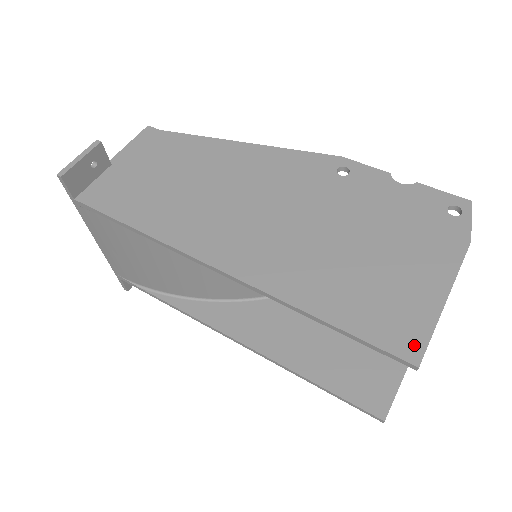
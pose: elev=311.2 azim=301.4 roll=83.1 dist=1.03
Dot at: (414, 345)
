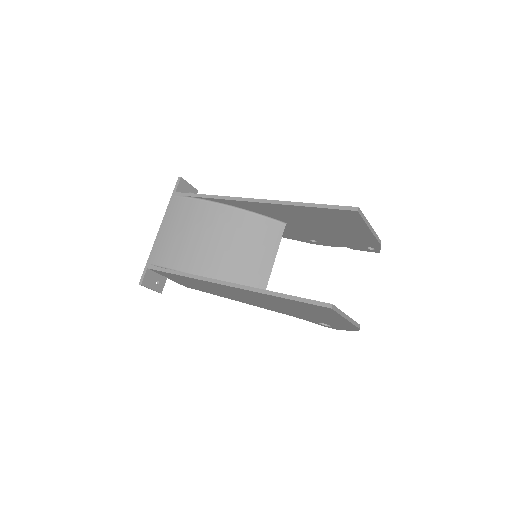
Dot at: occluded
